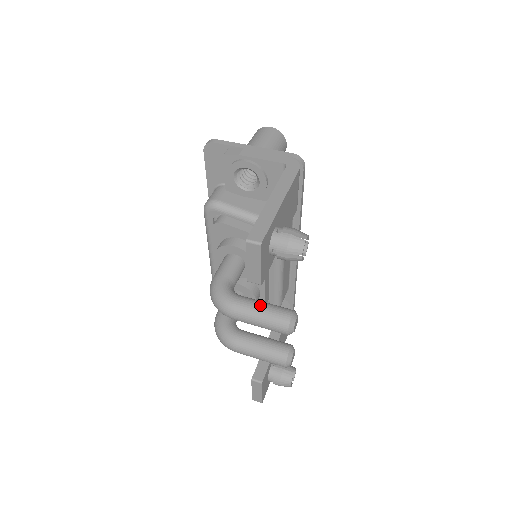
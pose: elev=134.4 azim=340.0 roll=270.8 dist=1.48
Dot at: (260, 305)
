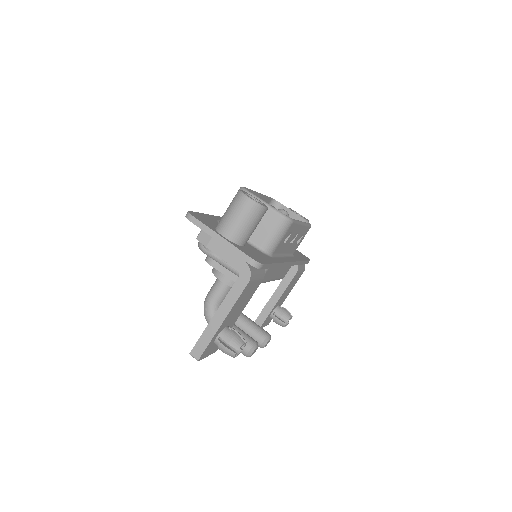
Dot at: occluded
